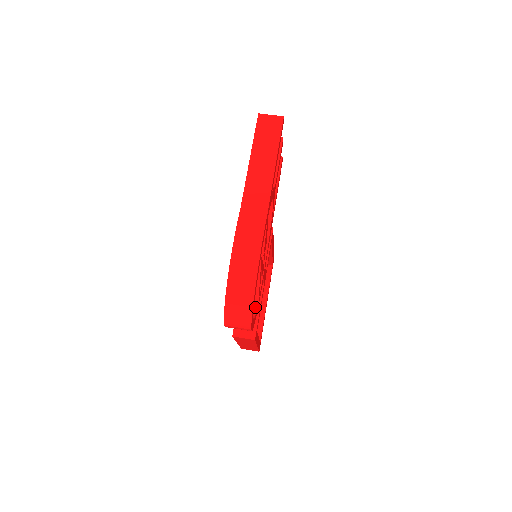
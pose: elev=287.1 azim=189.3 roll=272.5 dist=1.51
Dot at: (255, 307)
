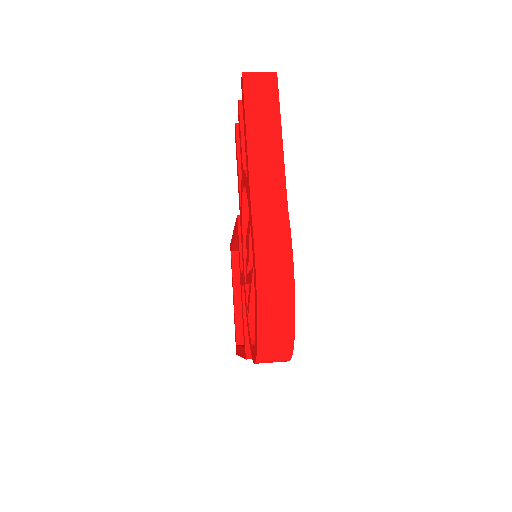
Dot at: occluded
